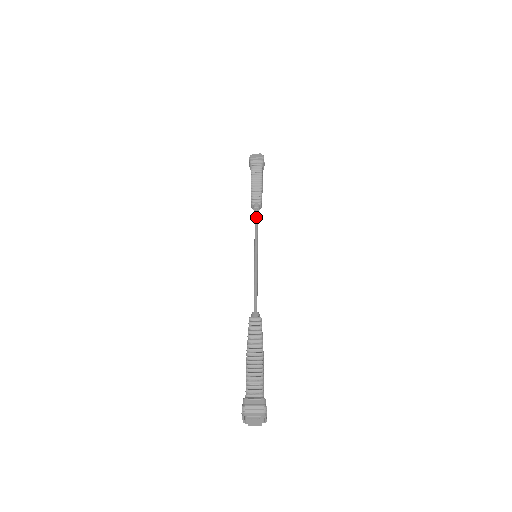
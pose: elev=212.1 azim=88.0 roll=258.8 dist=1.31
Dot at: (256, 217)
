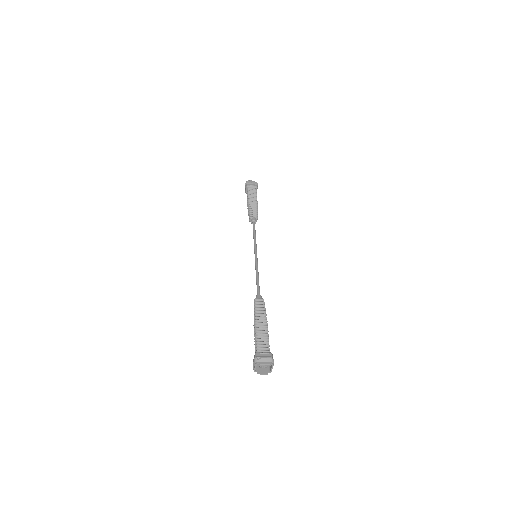
Dot at: (254, 228)
